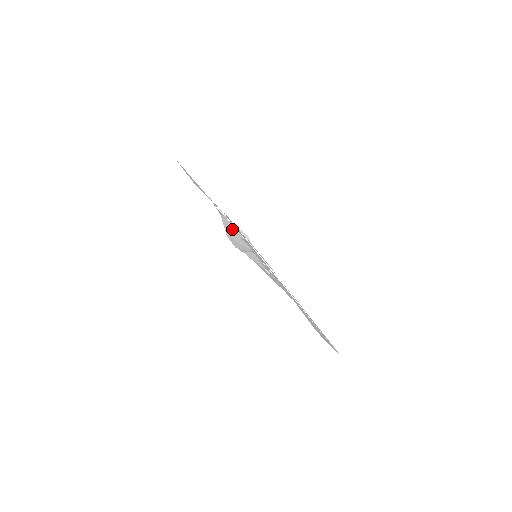
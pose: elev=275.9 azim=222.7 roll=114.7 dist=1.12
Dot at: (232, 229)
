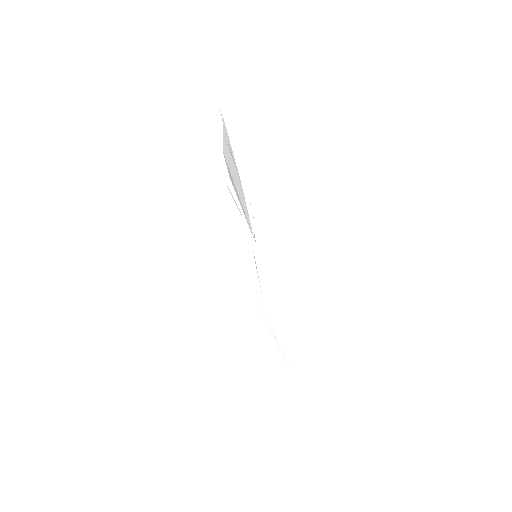
Dot at: (234, 166)
